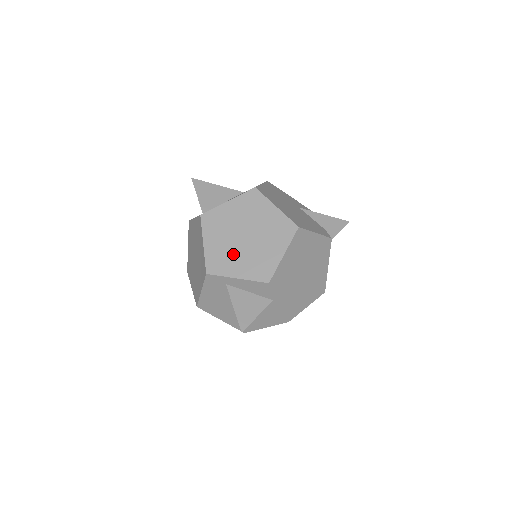
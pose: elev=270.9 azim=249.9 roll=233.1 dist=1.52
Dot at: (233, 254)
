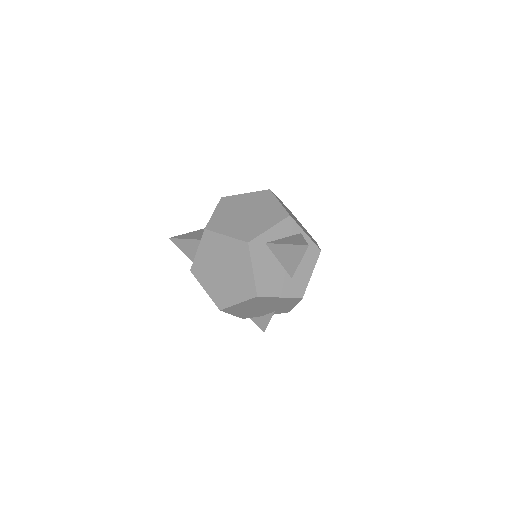
Dot at: (251, 224)
